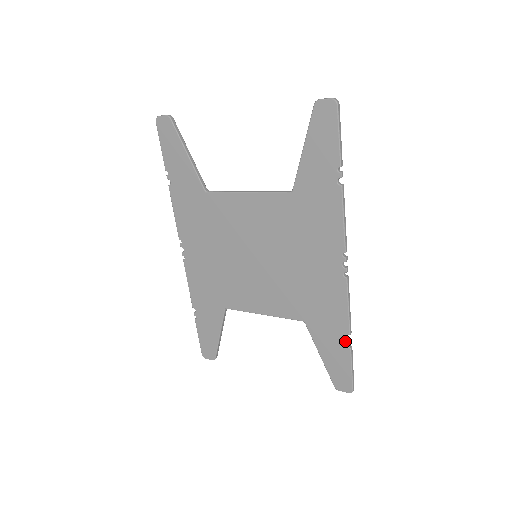
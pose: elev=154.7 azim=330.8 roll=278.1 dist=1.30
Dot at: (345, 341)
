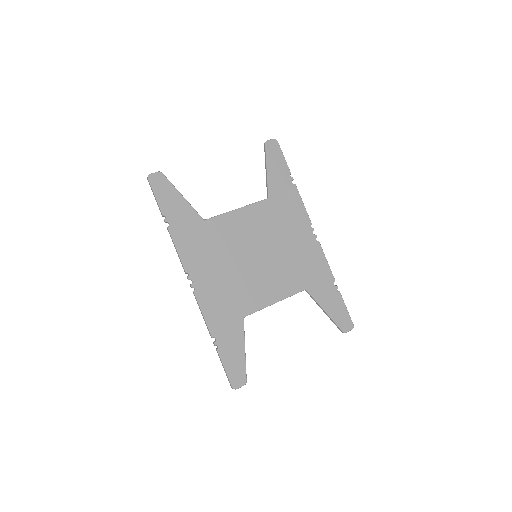
Dot at: (335, 288)
